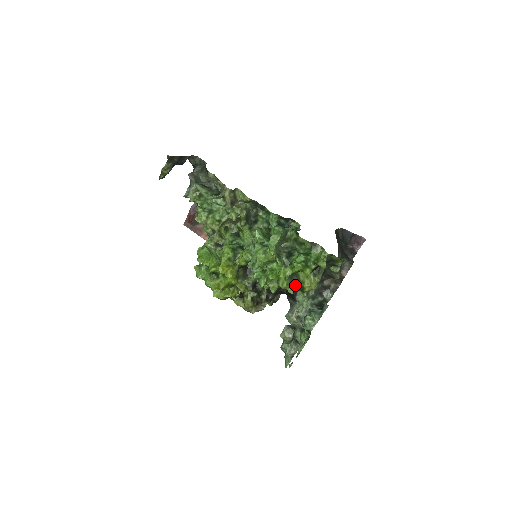
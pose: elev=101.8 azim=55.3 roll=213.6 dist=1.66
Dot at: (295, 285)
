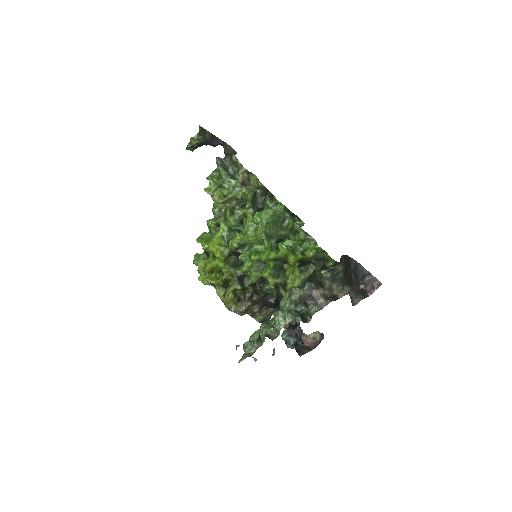
Dot at: (278, 278)
